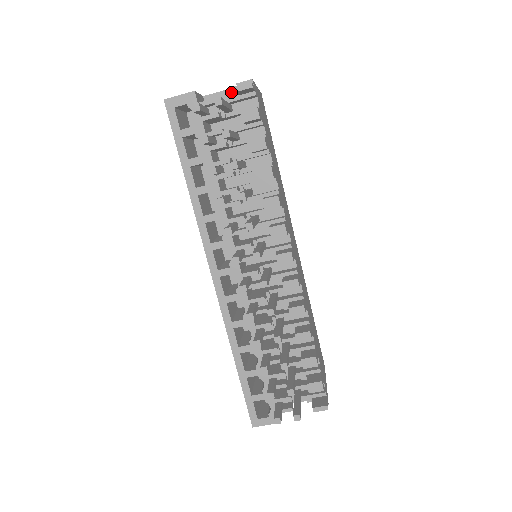
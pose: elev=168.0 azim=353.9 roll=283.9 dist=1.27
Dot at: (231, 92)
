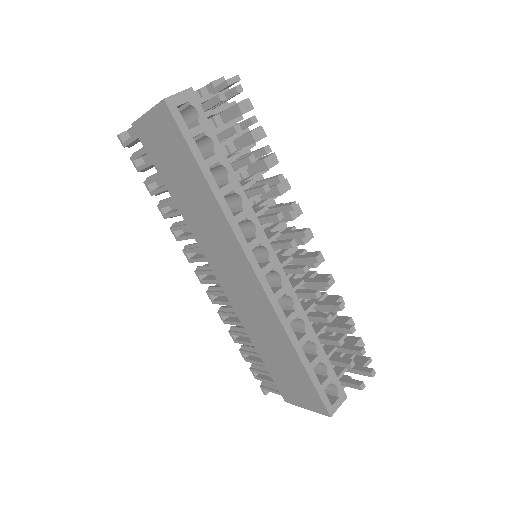
Dot at: (201, 93)
